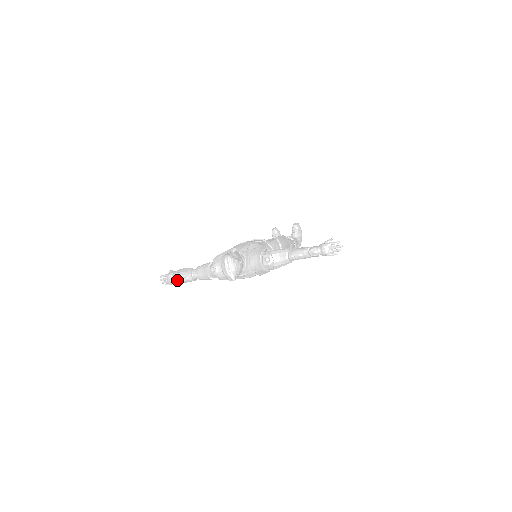
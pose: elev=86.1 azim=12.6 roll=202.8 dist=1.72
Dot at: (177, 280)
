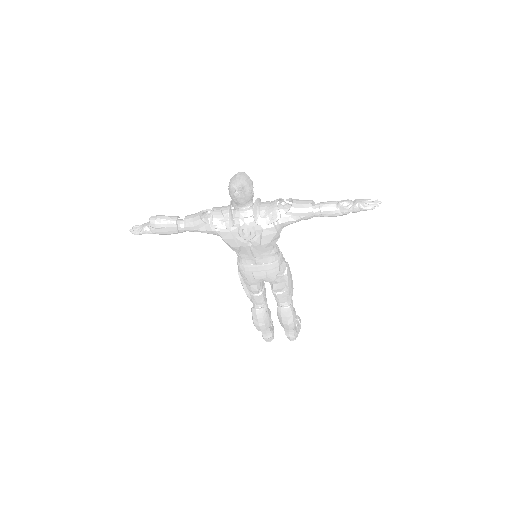
Dot at: (157, 217)
